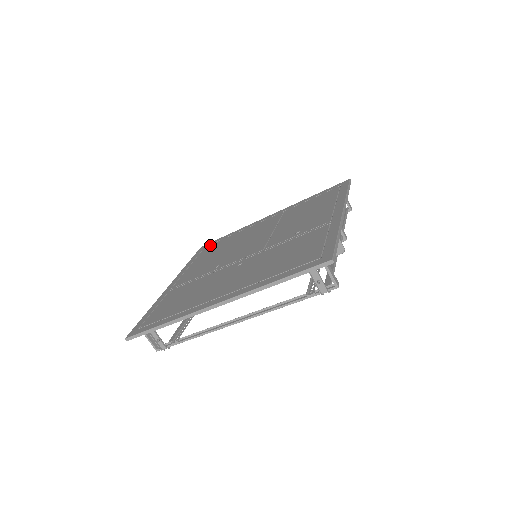
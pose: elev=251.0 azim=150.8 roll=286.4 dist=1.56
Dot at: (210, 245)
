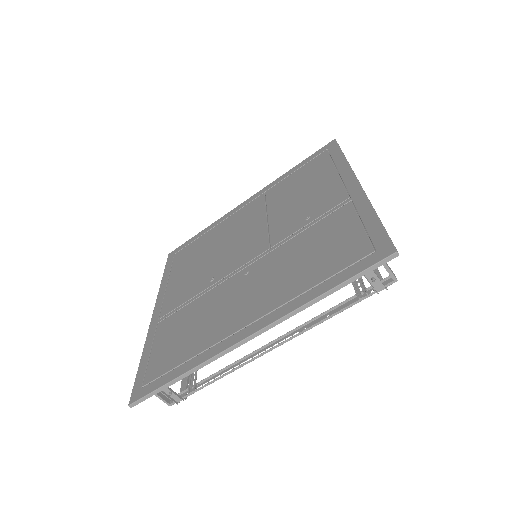
Dot at: (181, 250)
